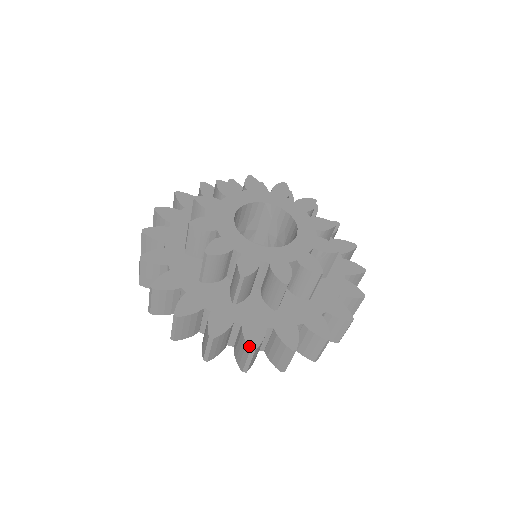
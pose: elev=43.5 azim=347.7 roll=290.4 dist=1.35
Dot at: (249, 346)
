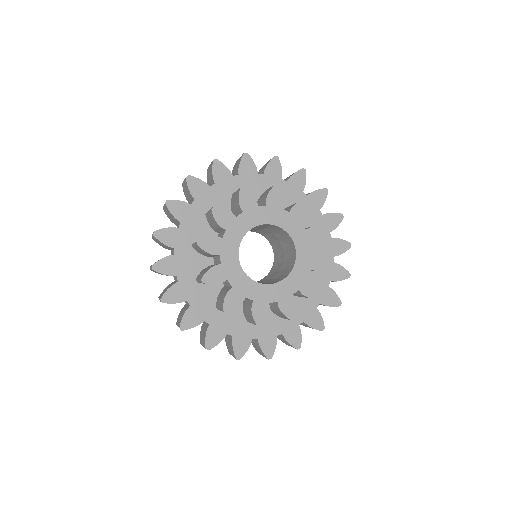
Dot at: (267, 357)
